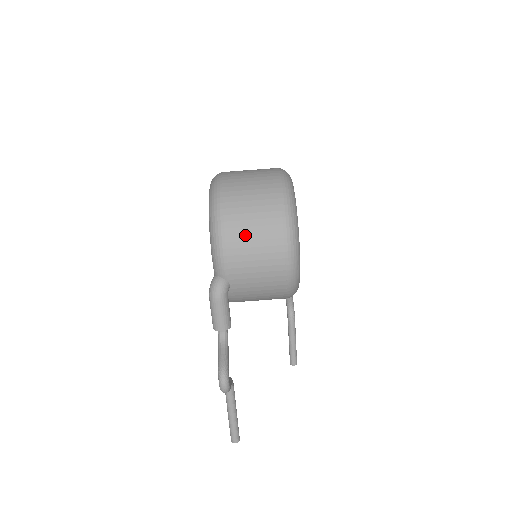
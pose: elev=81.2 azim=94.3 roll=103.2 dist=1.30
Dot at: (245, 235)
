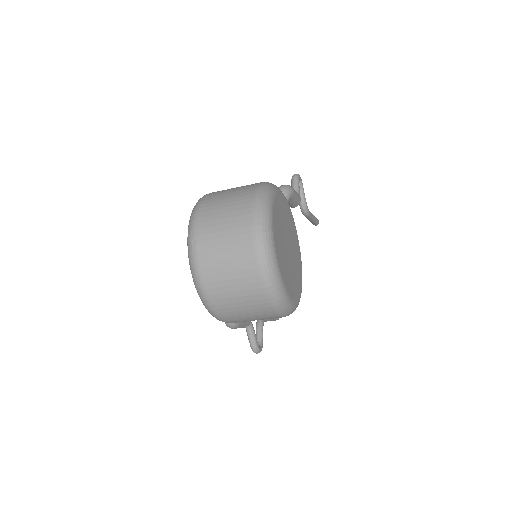
Dot at: (241, 317)
